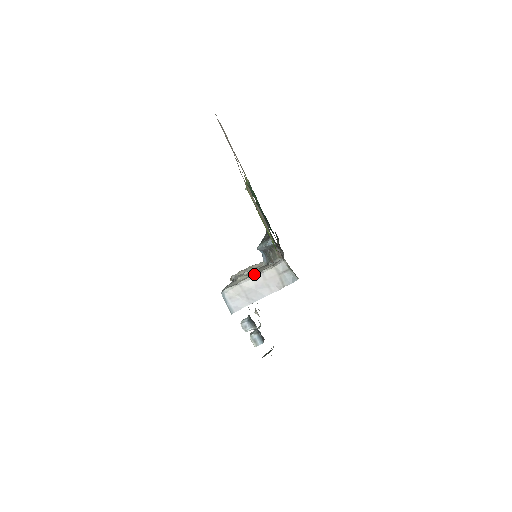
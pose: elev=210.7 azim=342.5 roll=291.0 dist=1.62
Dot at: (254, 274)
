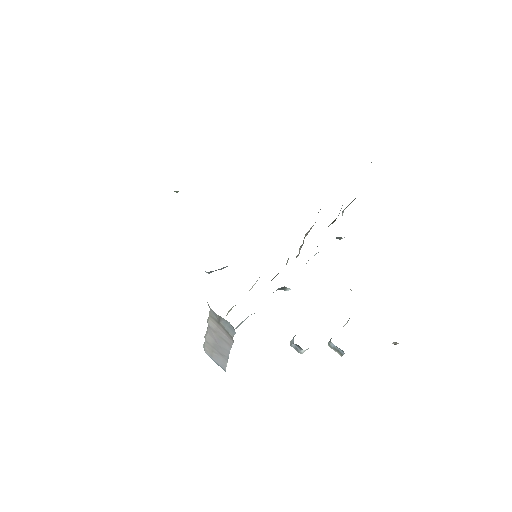
Dot at: occluded
